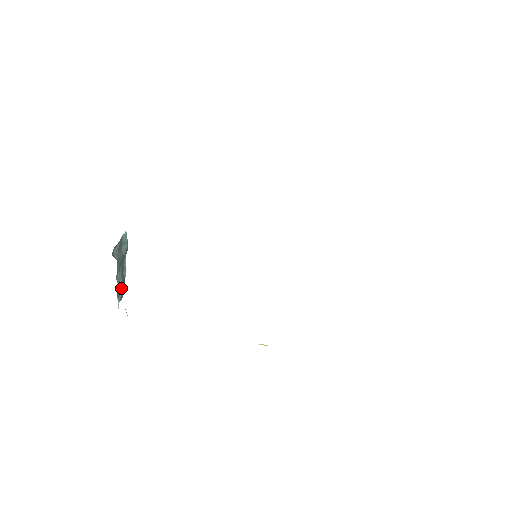
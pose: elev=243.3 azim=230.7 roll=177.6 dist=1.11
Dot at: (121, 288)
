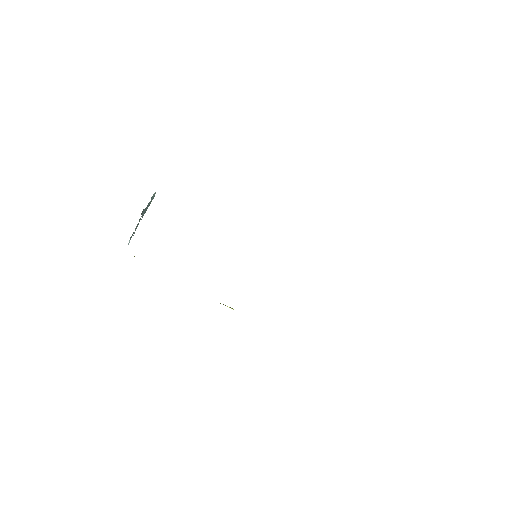
Dot at: occluded
